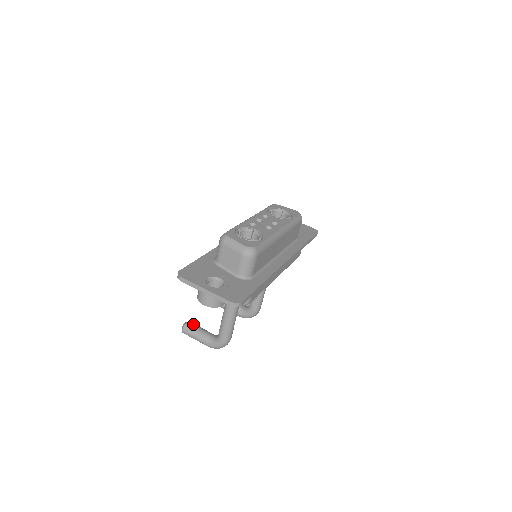
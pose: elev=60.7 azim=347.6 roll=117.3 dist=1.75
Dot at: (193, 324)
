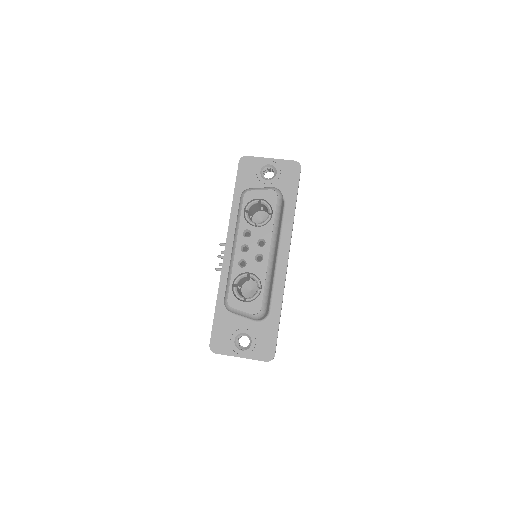
Dot at: occluded
